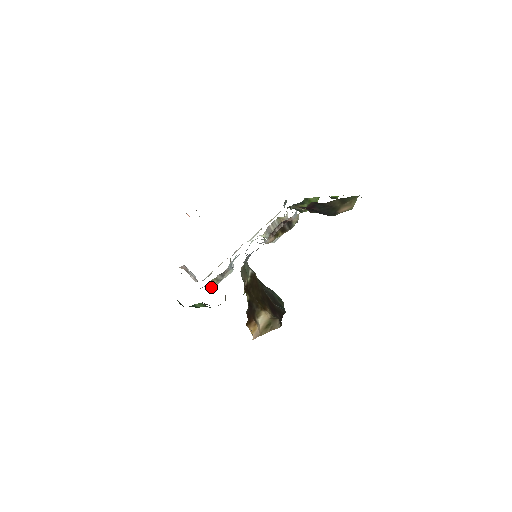
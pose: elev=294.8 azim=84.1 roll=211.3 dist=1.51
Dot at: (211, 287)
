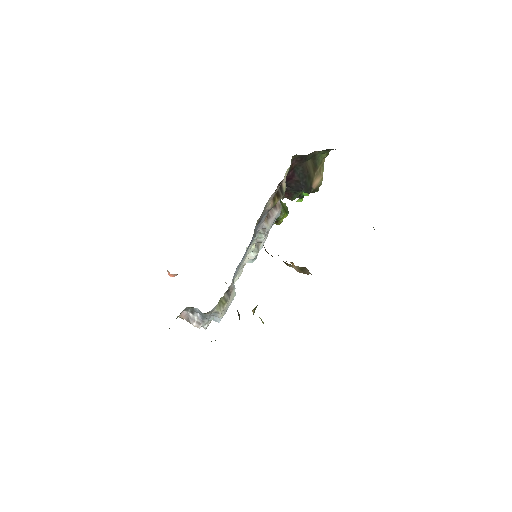
Dot at: (221, 310)
